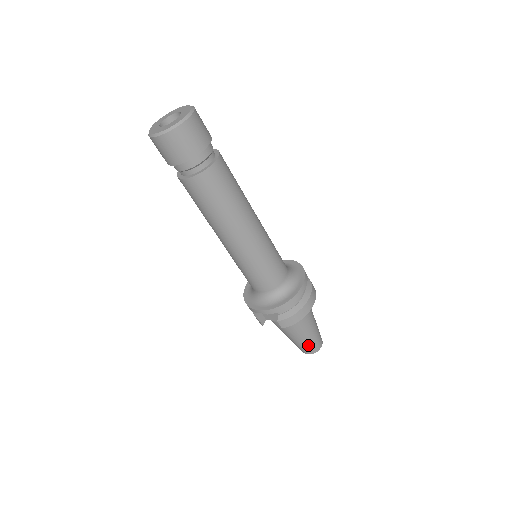
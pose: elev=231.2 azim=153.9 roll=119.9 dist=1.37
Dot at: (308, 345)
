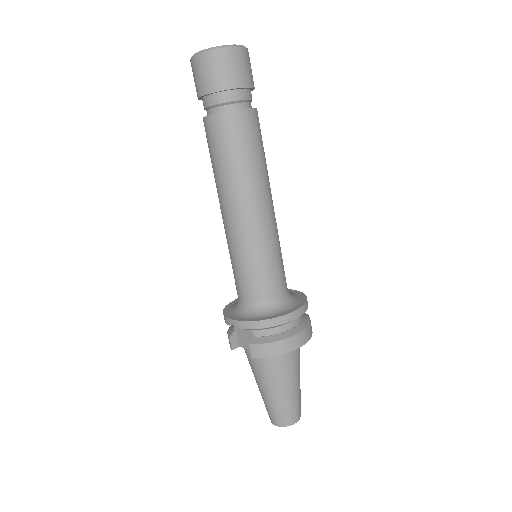
Dot at: (279, 408)
